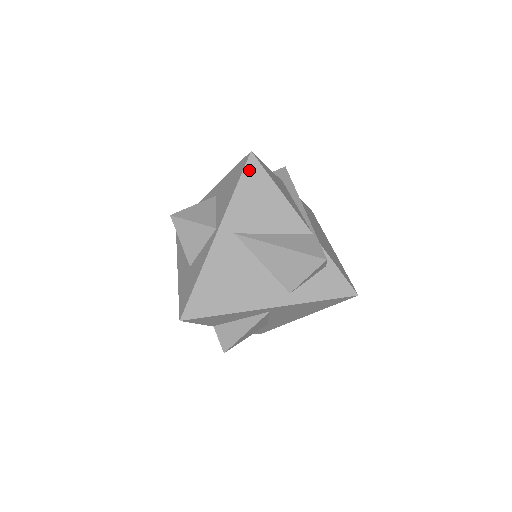
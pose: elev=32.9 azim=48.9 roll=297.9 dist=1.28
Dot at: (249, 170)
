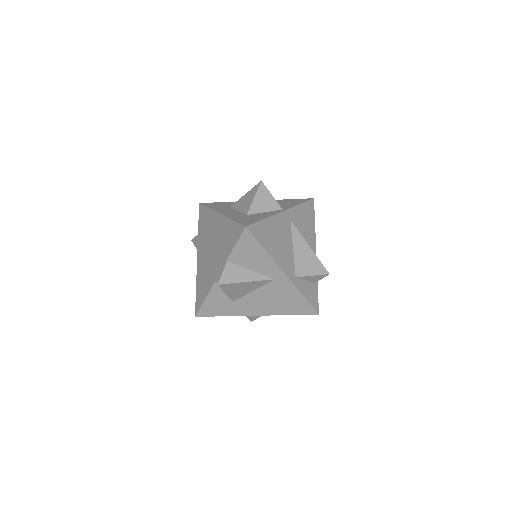
Dot at: (309, 204)
